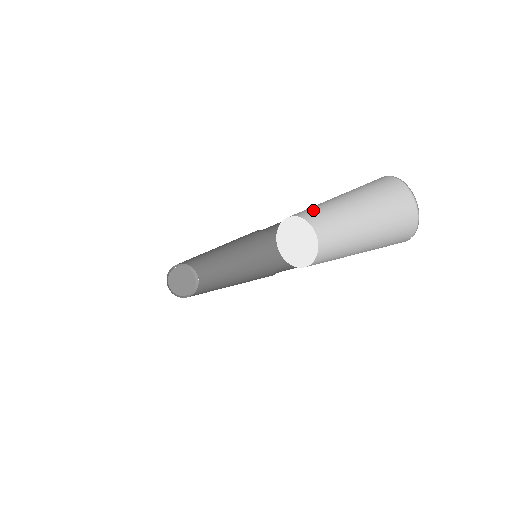
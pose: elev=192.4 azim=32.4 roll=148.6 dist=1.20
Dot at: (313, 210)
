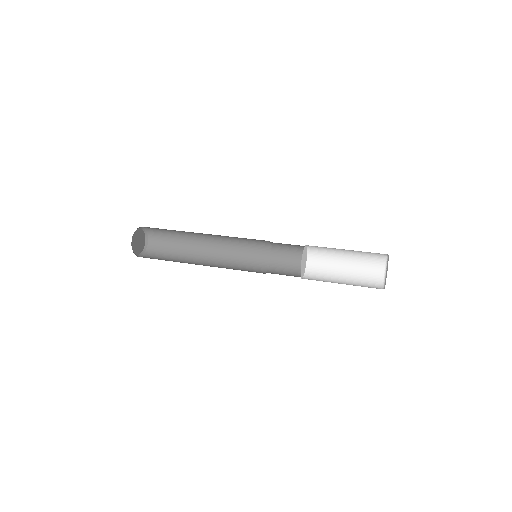
Dot at: (321, 247)
